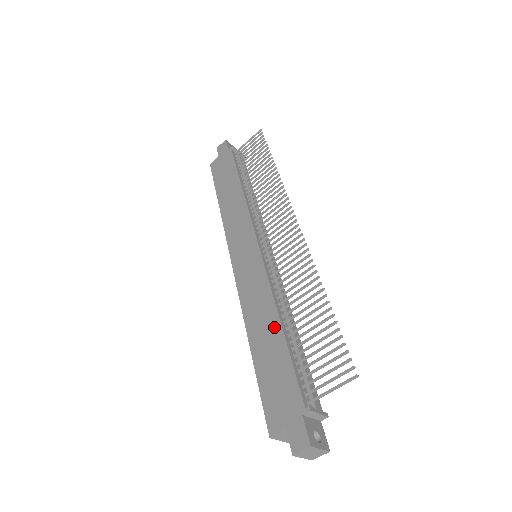
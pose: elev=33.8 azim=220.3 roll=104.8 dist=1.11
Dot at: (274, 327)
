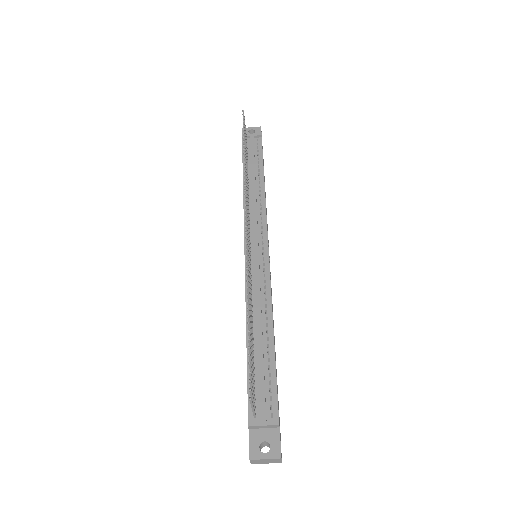
Dot at: occluded
